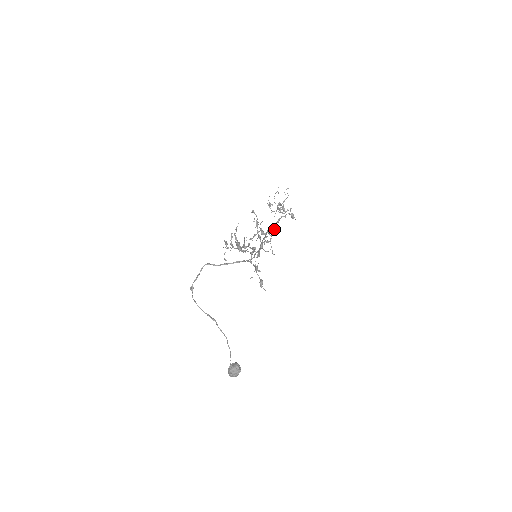
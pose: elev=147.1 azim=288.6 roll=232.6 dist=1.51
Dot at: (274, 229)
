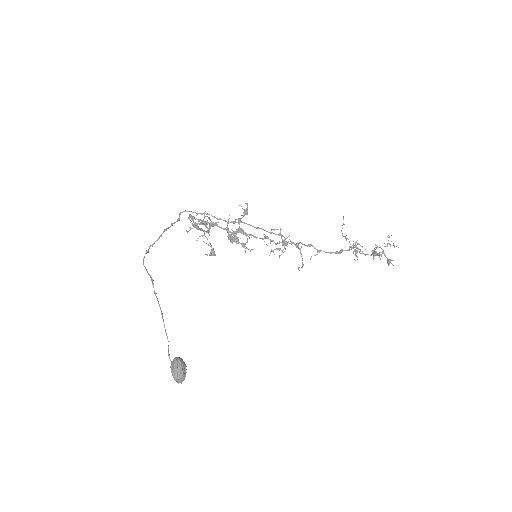
Dot at: (319, 252)
